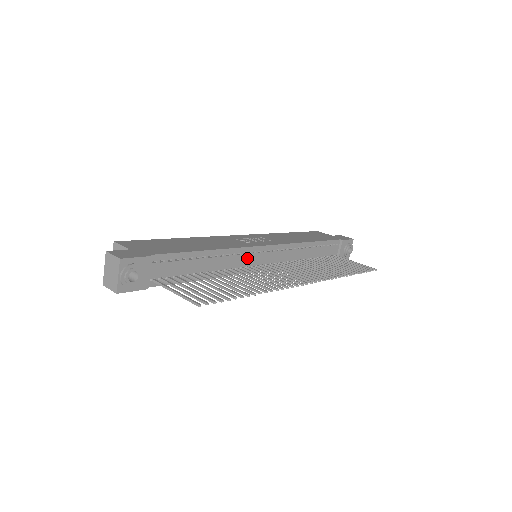
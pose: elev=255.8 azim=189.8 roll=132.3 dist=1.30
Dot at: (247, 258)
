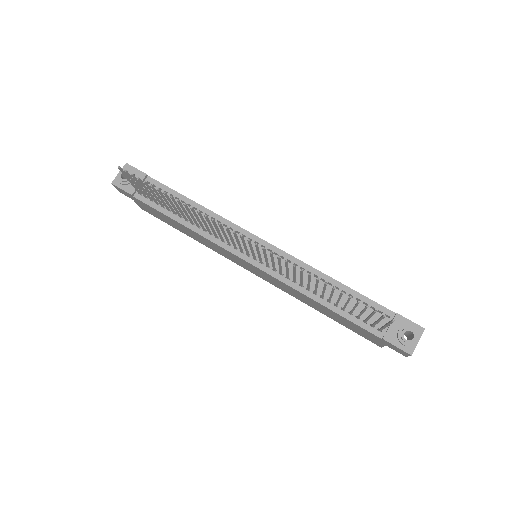
Dot at: (233, 236)
